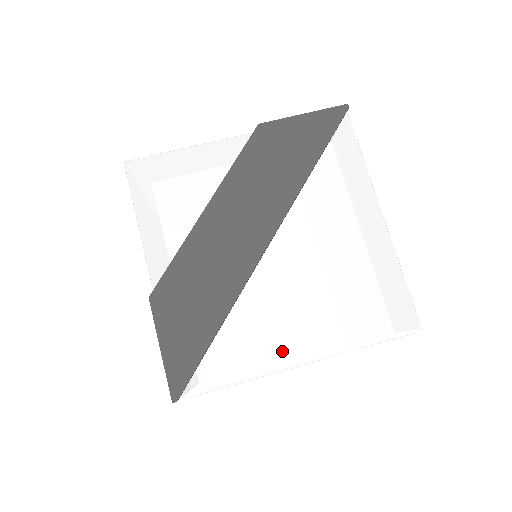
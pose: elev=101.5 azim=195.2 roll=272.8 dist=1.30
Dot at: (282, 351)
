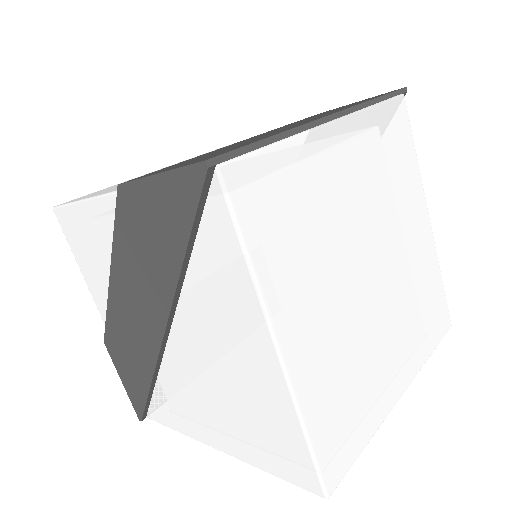
Dot at: (199, 430)
